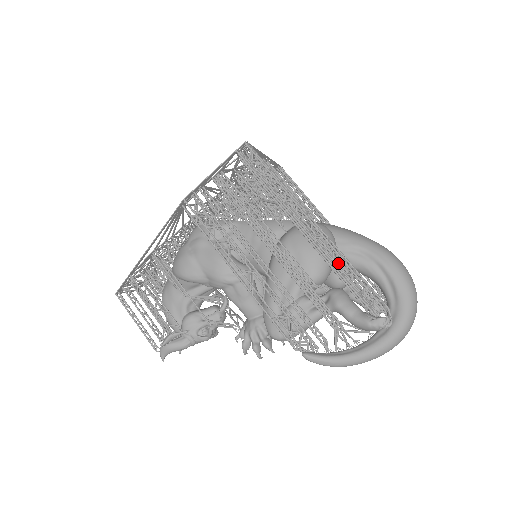
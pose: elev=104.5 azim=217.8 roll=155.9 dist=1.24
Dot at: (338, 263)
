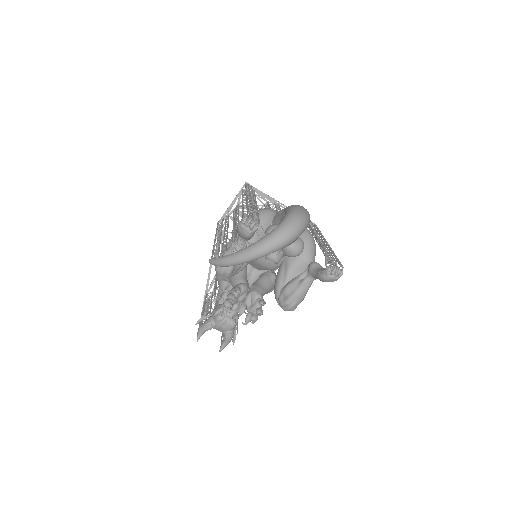
Dot at: occluded
